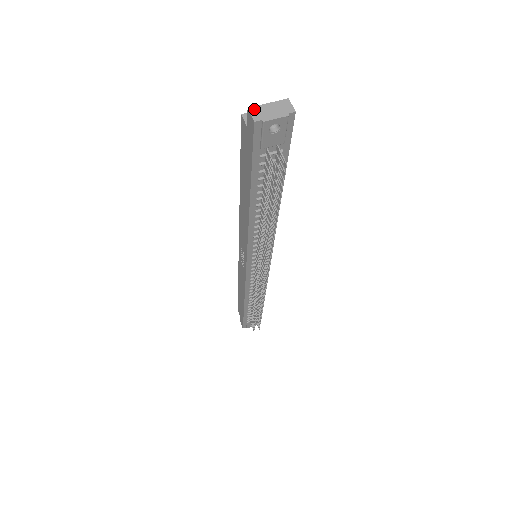
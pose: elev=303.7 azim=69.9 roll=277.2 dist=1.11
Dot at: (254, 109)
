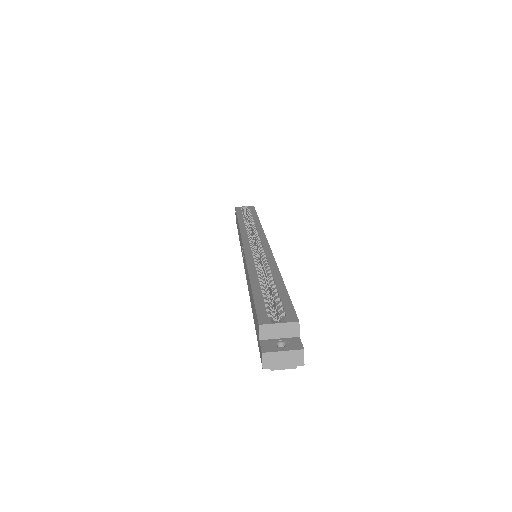
Dot at: (267, 356)
